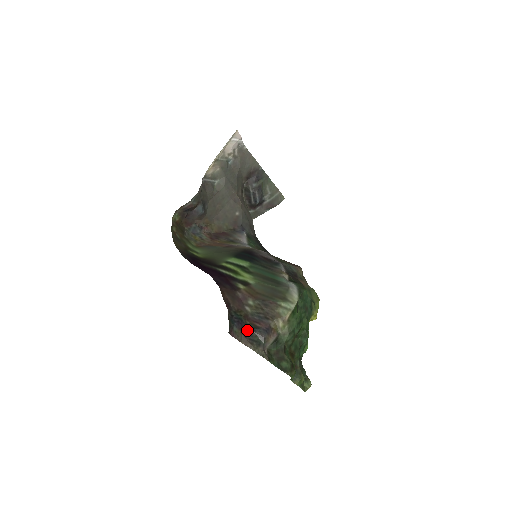
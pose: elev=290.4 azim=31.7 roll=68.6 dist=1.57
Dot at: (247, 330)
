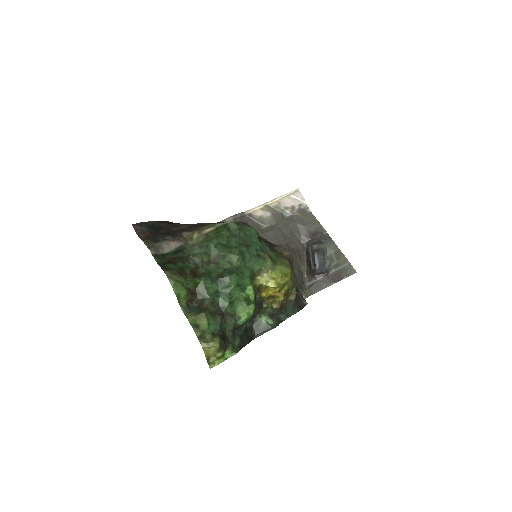
Dot at: (156, 234)
